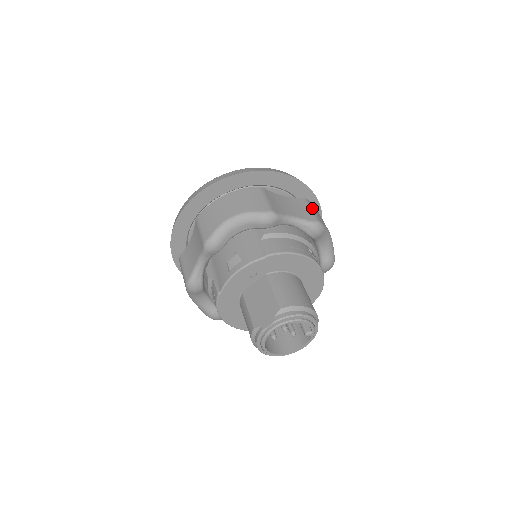
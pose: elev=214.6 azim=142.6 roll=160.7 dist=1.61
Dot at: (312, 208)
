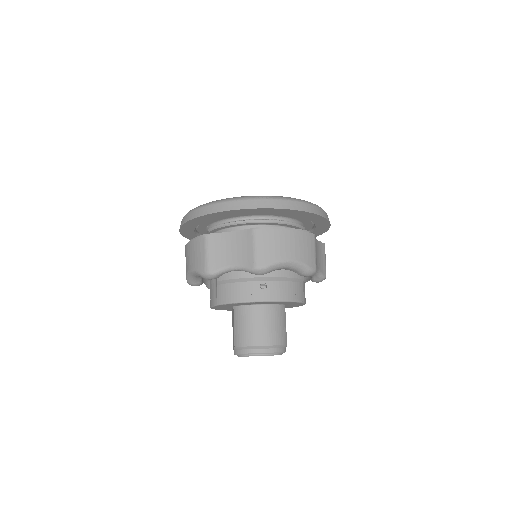
Dot at: (257, 245)
